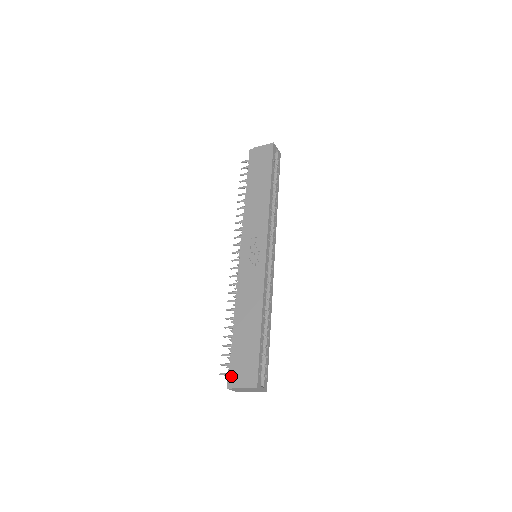
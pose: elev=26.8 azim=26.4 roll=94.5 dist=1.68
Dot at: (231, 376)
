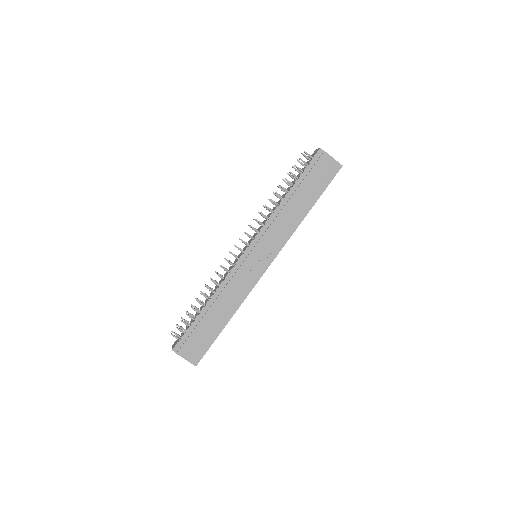
Dot at: (181, 344)
